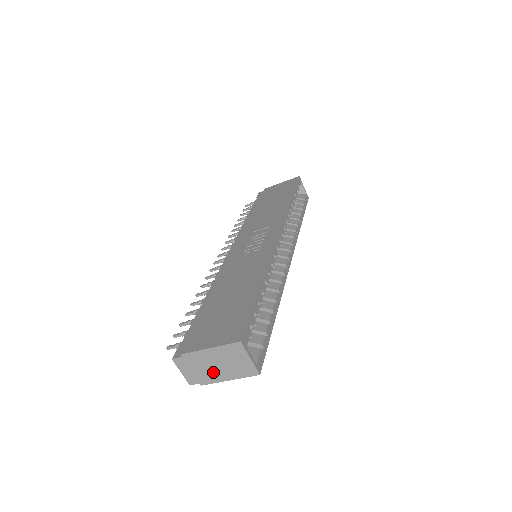
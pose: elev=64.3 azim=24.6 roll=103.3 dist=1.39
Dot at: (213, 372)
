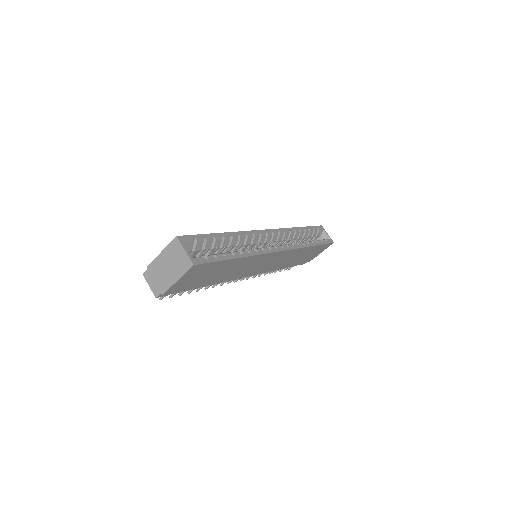
Dot at: (167, 276)
